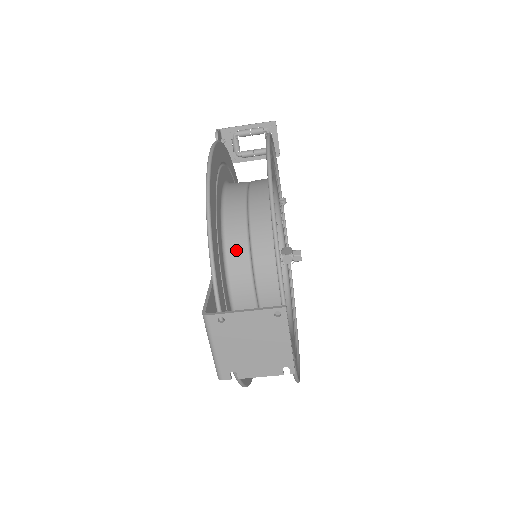
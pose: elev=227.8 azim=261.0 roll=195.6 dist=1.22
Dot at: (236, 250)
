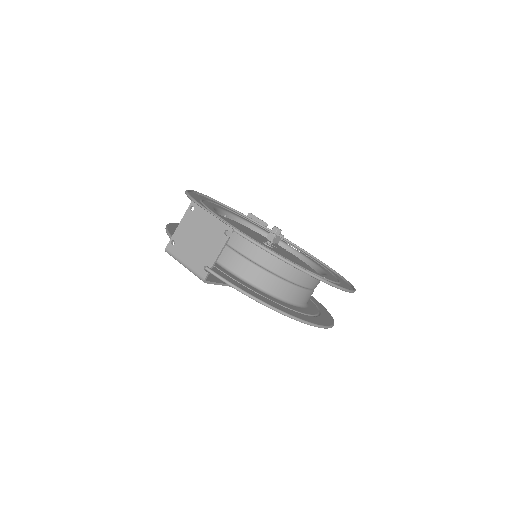
Dot at: occluded
